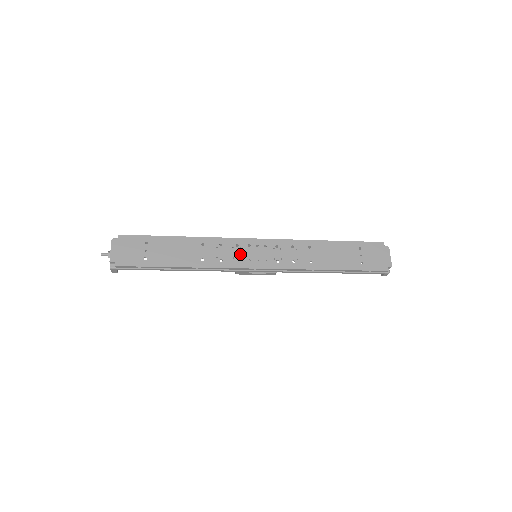
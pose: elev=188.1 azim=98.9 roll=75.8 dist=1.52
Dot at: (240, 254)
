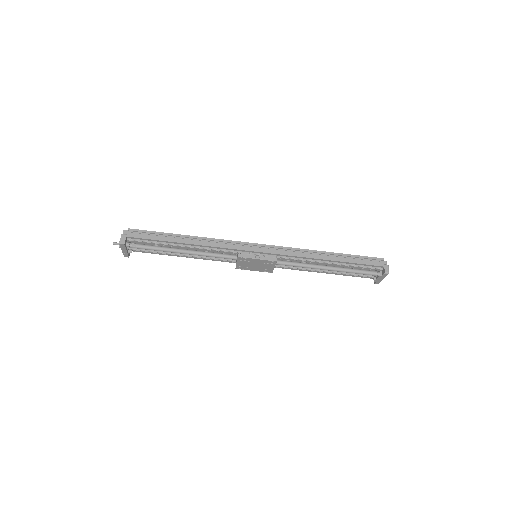
Dot at: occluded
